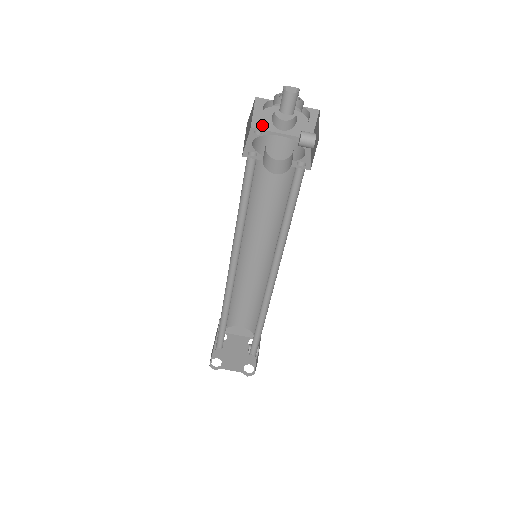
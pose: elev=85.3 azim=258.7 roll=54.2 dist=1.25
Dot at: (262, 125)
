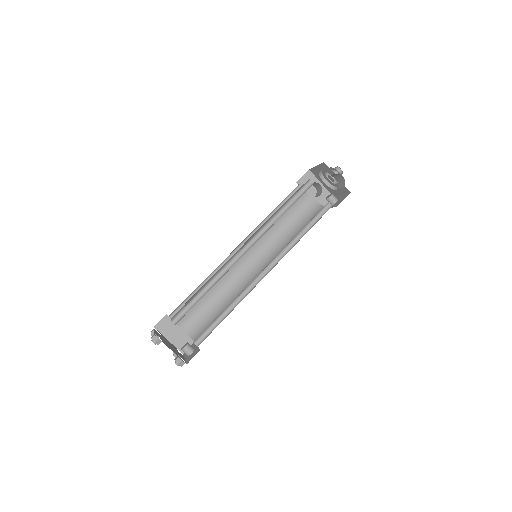
Dot at: occluded
